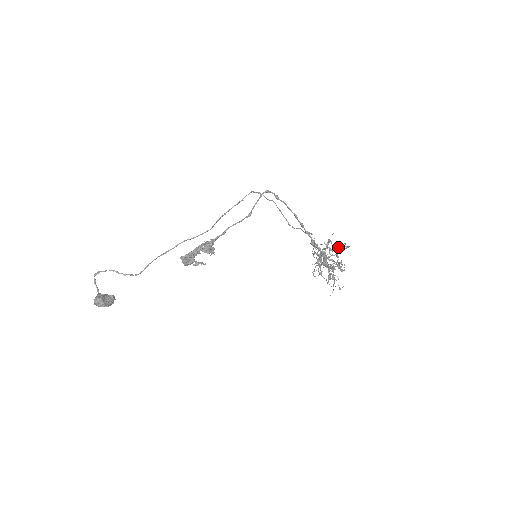
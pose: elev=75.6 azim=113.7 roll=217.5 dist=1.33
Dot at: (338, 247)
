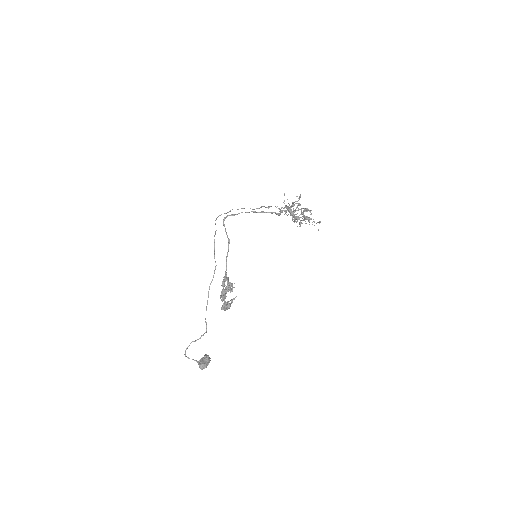
Dot at: (295, 201)
